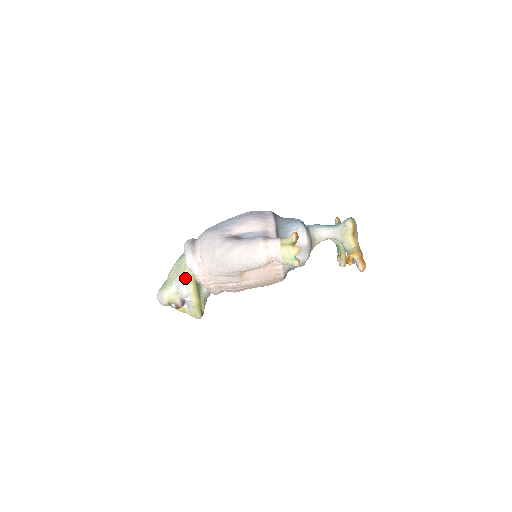
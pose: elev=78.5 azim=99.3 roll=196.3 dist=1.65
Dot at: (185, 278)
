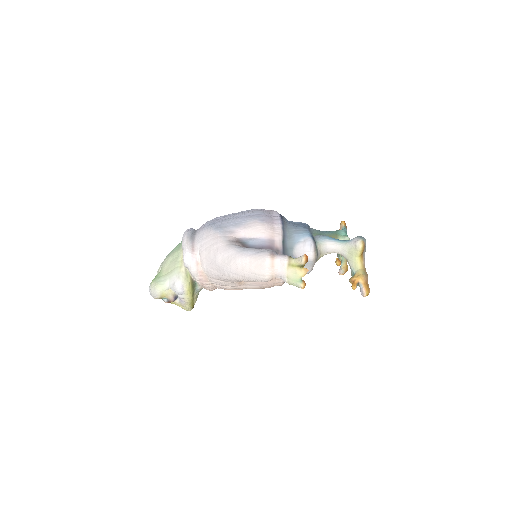
Dot at: (181, 276)
